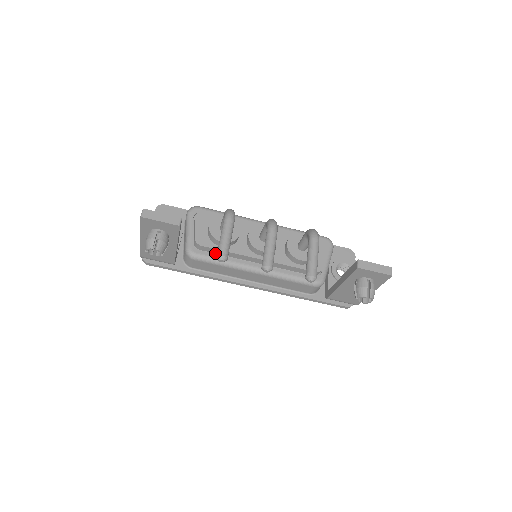
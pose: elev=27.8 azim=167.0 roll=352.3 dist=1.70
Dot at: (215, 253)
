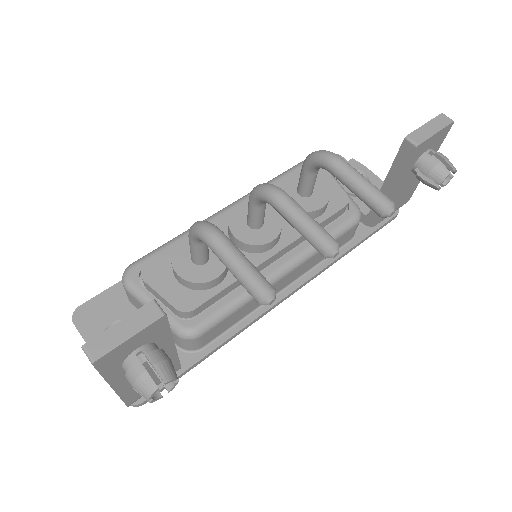
Dot at: (216, 301)
